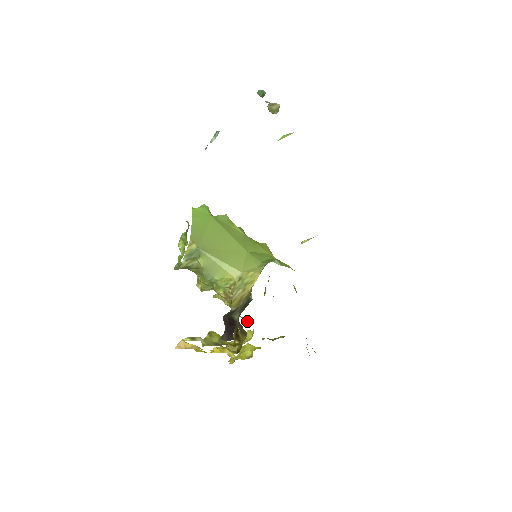
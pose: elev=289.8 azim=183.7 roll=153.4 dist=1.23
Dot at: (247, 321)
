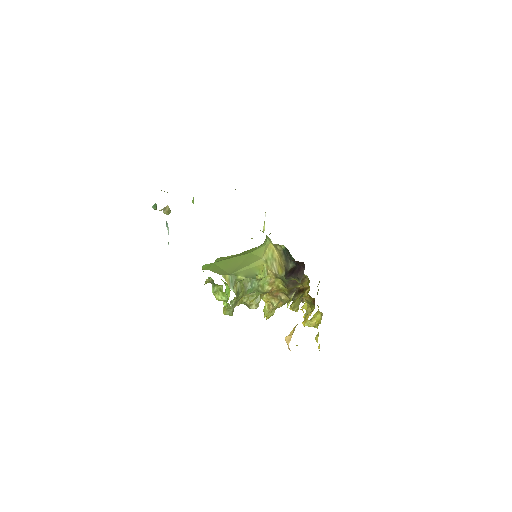
Dot at: occluded
